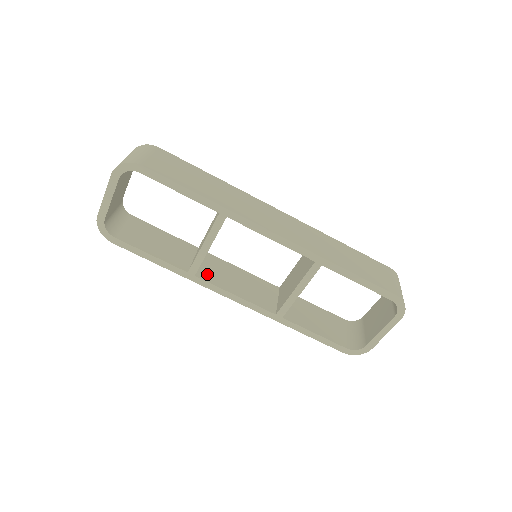
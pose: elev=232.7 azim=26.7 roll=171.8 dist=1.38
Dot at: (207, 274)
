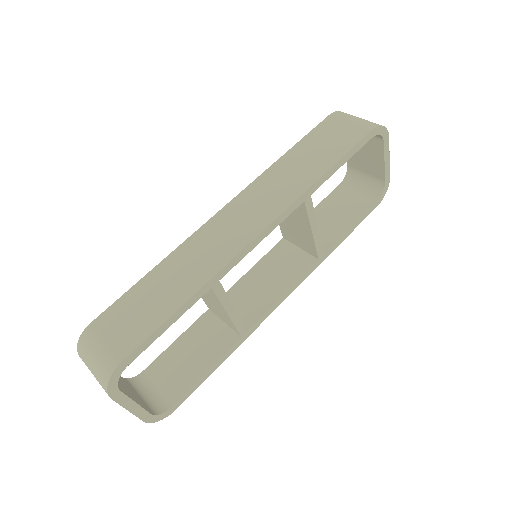
Dot at: (248, 315)
